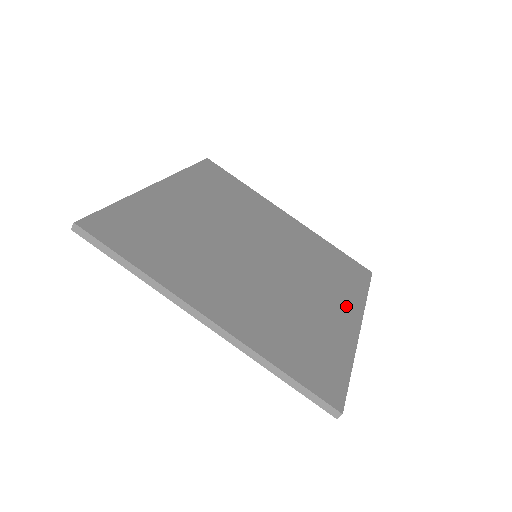
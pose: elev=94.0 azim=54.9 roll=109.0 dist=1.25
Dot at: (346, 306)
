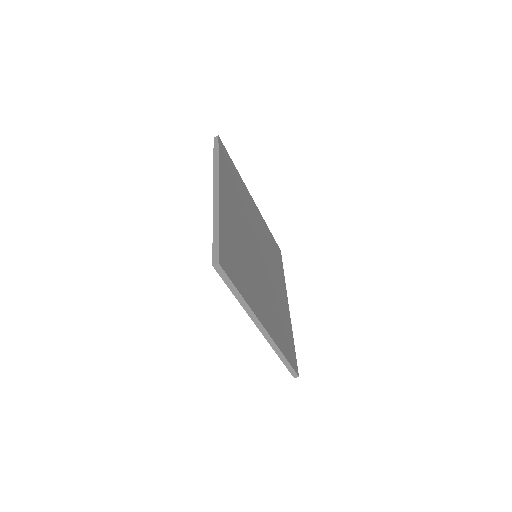
Dot at: (283, 291)
